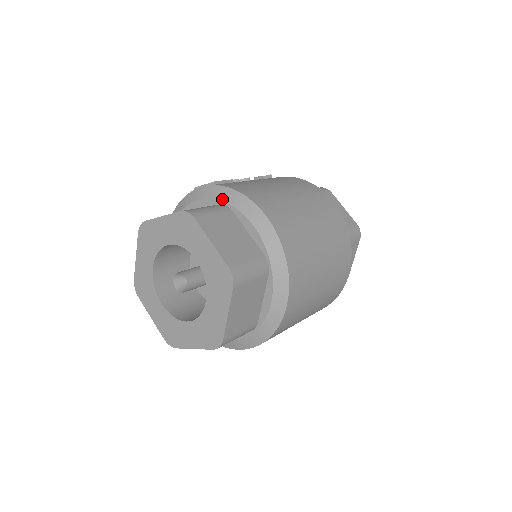
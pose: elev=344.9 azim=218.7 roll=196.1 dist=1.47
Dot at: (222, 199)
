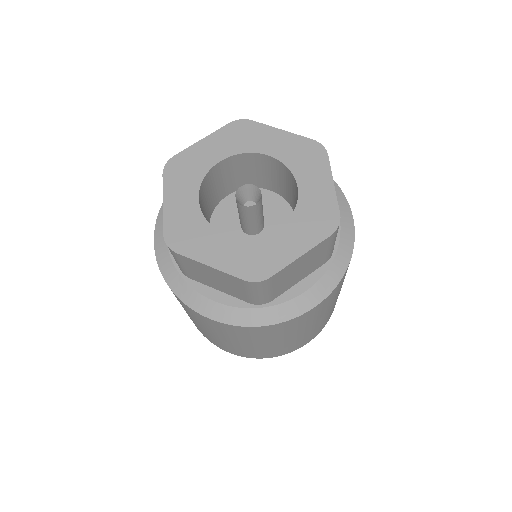
Dot at: occluded
